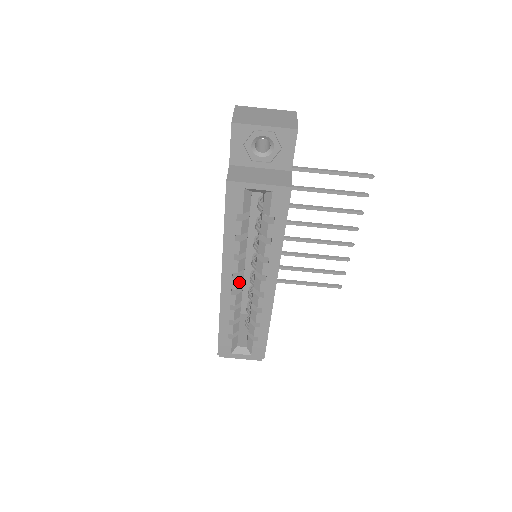
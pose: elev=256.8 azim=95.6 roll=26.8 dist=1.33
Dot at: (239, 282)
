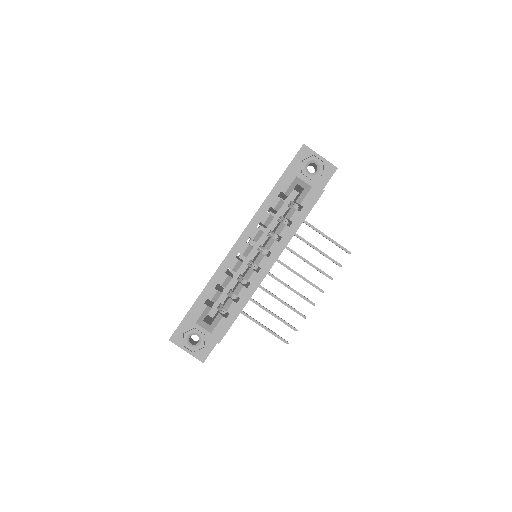
Dot at: (247, 250)
